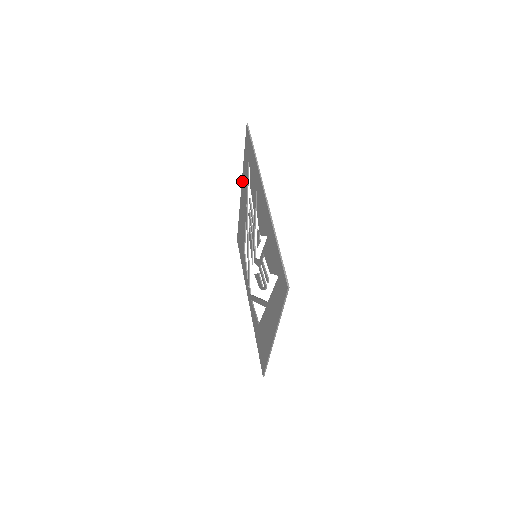
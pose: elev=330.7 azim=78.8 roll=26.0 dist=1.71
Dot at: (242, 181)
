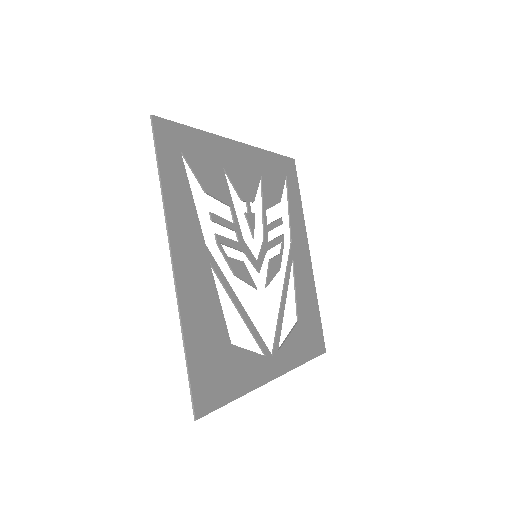
Dot at: (304, 236)
